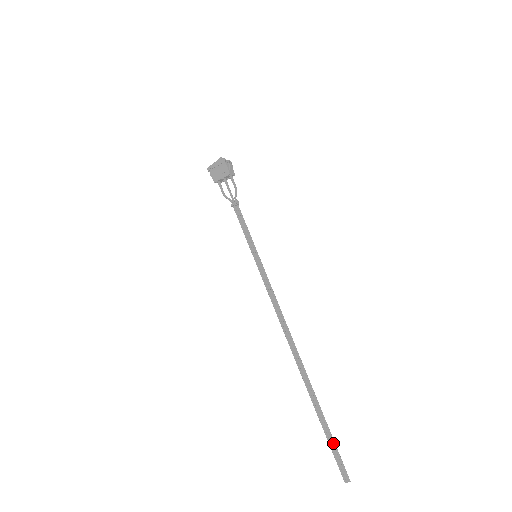
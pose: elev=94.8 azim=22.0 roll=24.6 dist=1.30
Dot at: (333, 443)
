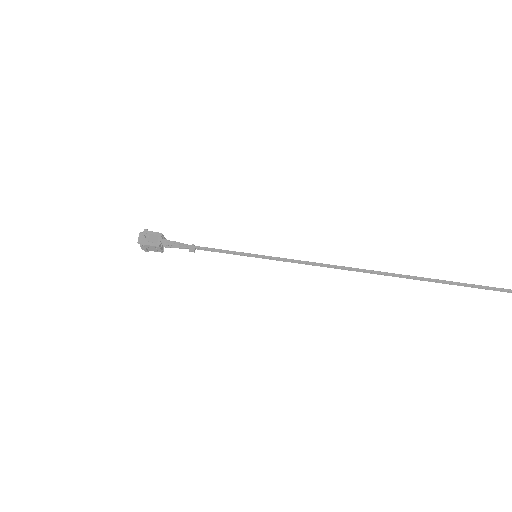
Dot at: (476, 287)
